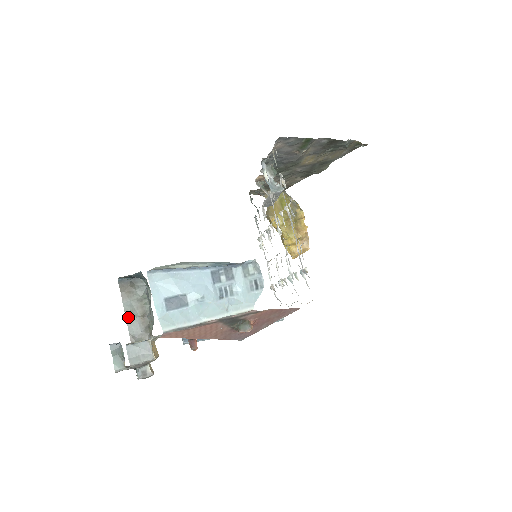
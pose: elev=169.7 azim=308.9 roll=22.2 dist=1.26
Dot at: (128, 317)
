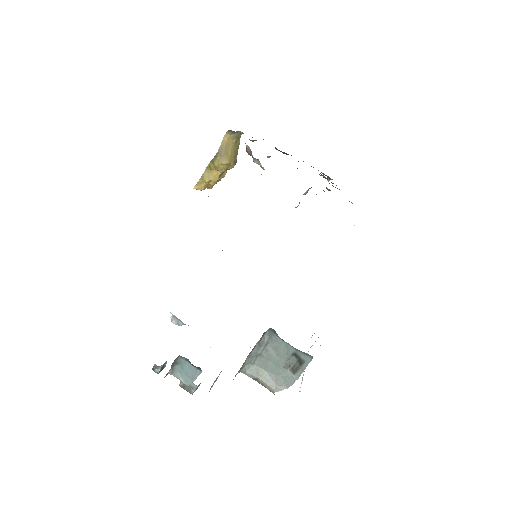
Dot at: occluded
